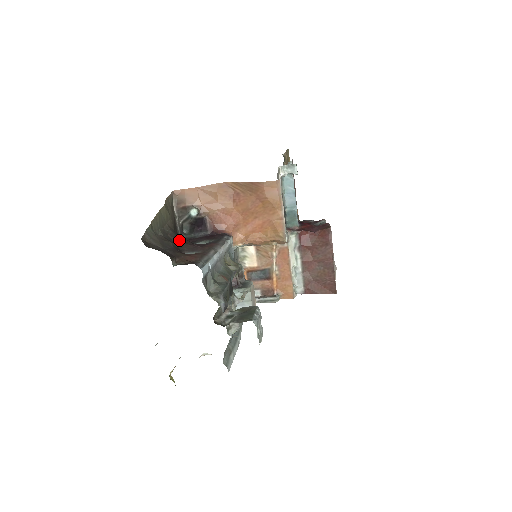
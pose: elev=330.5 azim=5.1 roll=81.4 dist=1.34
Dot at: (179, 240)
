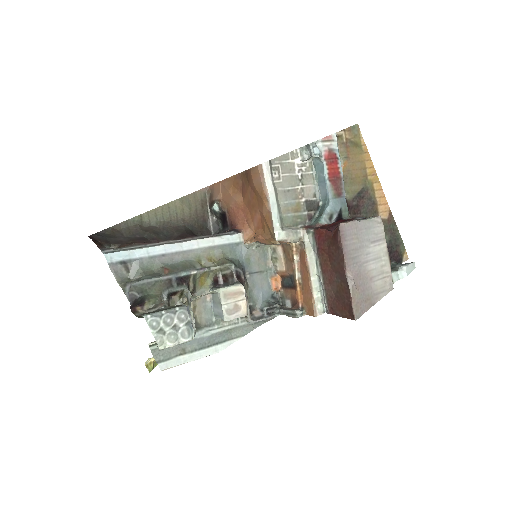
Dot at: (177, 233)
